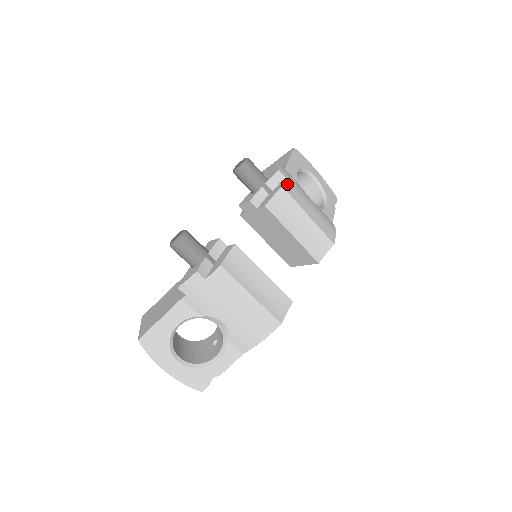
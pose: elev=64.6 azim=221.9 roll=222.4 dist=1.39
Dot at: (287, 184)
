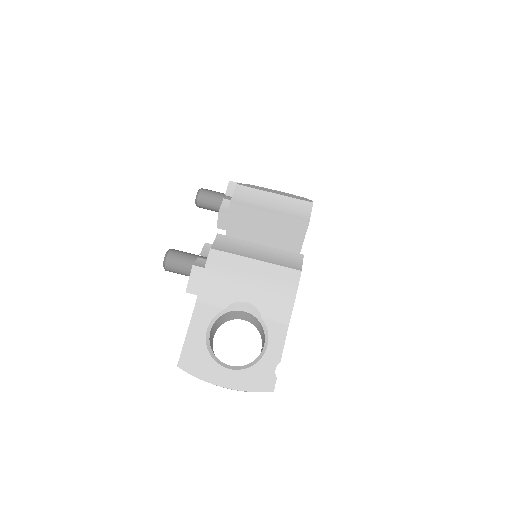
Dot at: (242, 184)
